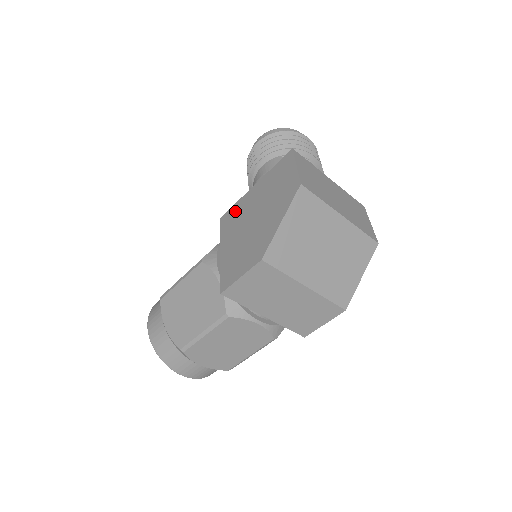
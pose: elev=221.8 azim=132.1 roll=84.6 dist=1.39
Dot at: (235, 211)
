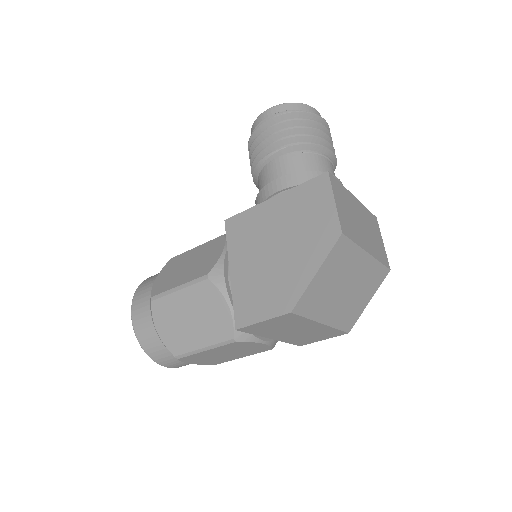
Dot at: (247, 222)
